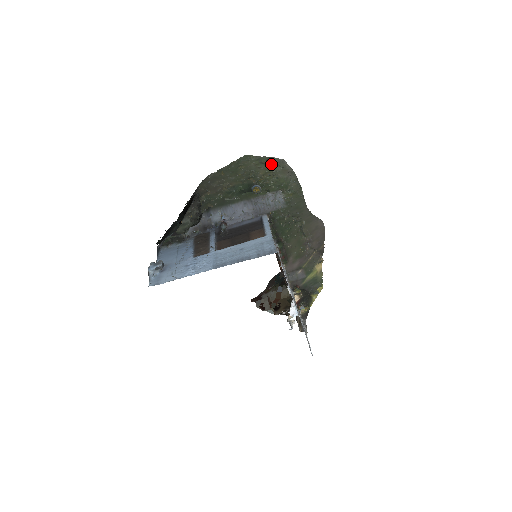
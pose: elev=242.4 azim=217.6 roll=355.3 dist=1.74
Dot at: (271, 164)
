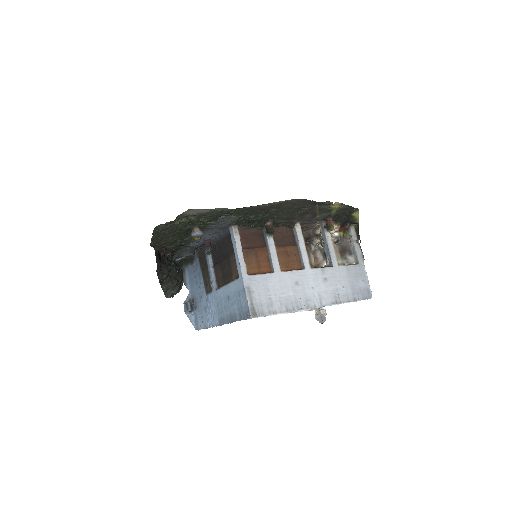
Dot at: (183, 217)
